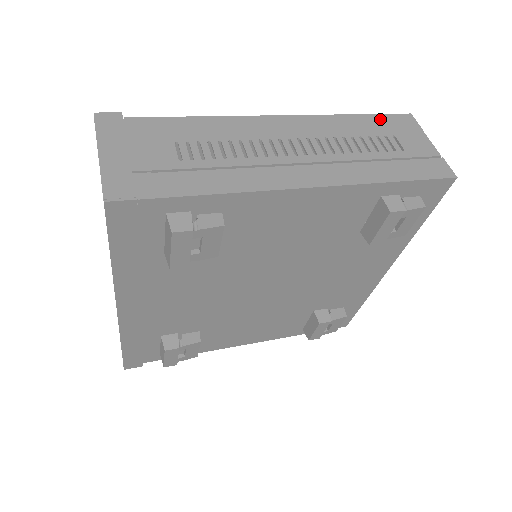
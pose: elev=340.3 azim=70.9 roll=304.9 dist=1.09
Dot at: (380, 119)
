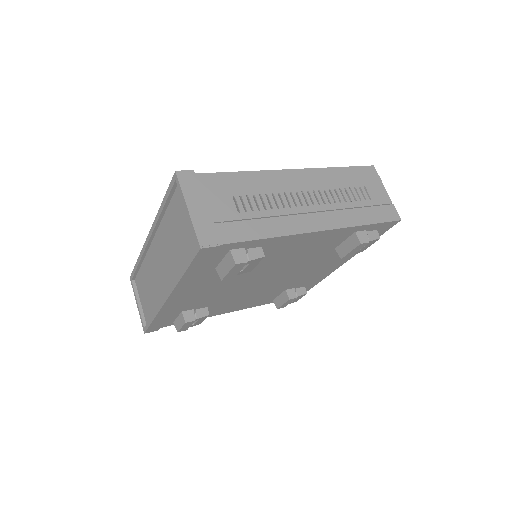
Dot at: (355, 171)
